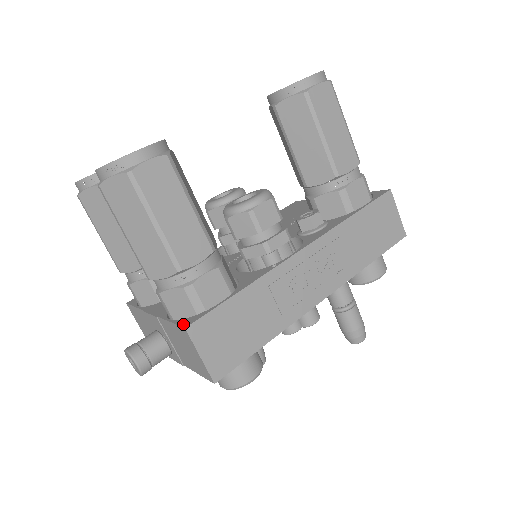
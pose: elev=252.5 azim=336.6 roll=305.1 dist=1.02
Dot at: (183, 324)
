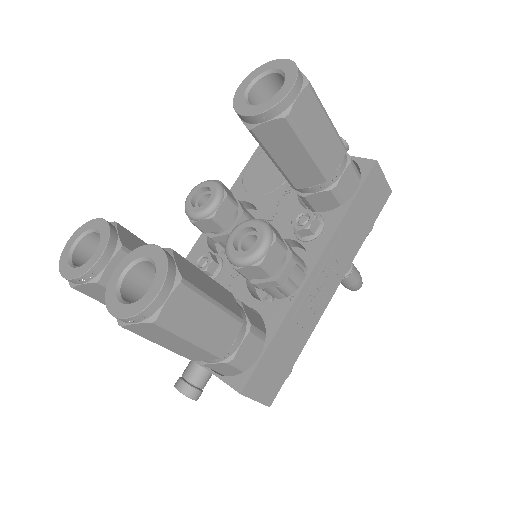
Dot at: (235, 387)
